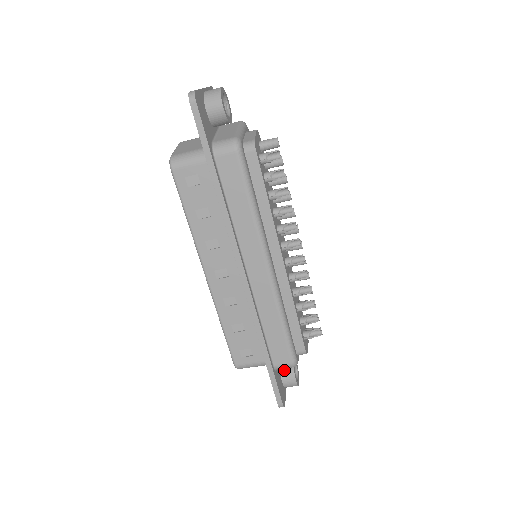
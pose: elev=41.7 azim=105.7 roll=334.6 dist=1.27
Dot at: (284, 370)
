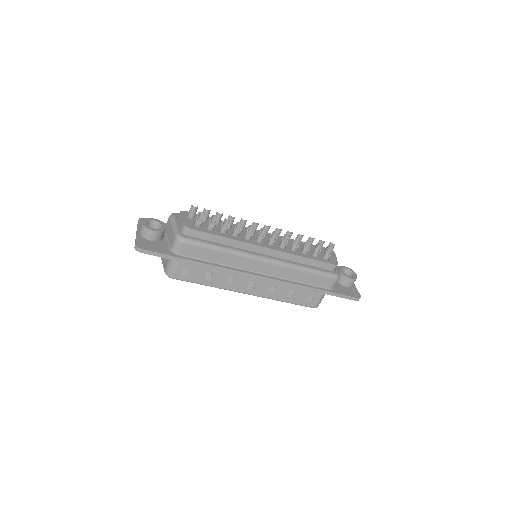
Dot at: (340, 281)
